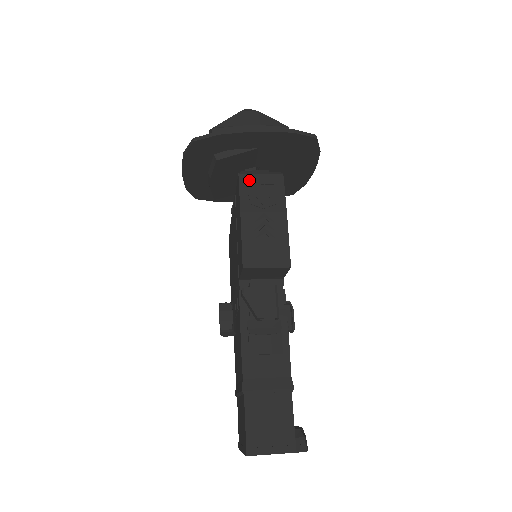
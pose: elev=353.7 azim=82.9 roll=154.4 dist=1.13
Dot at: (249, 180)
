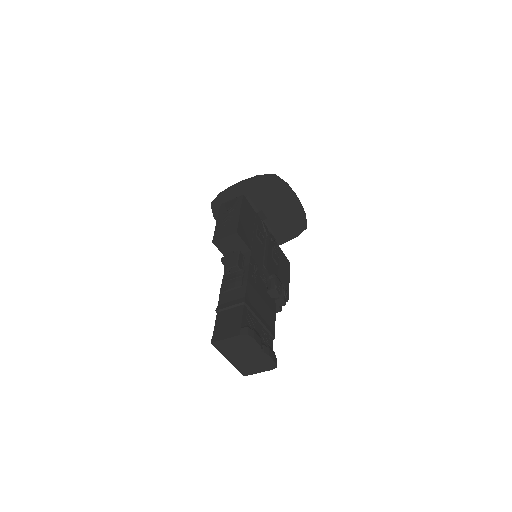
Dot at: (225, 204)
